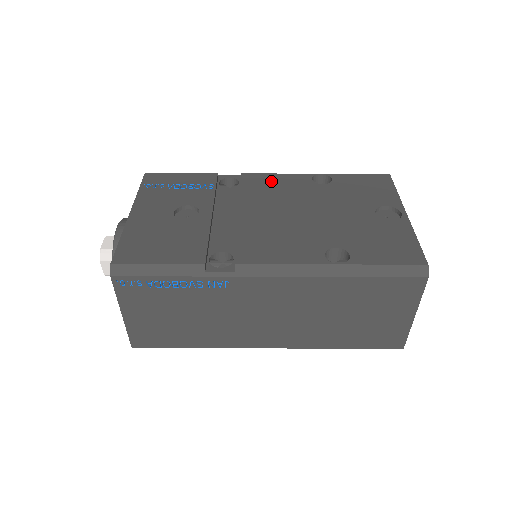
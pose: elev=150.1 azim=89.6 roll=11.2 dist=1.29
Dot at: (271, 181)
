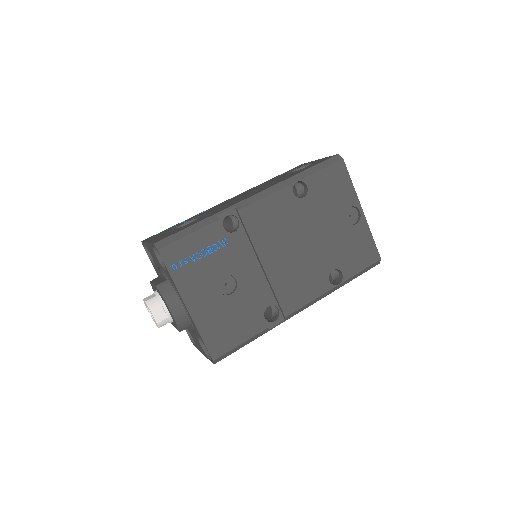
Dot at: (266, 211)
